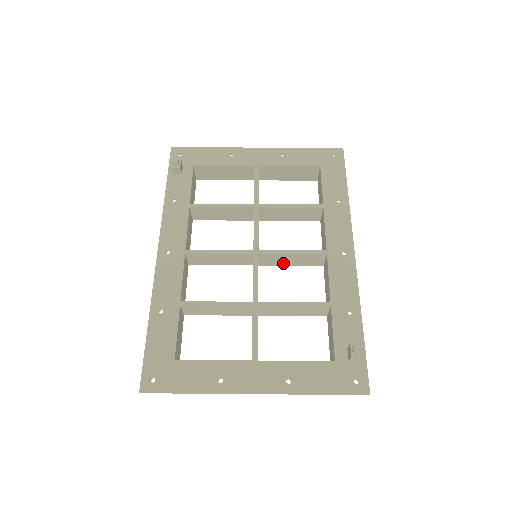
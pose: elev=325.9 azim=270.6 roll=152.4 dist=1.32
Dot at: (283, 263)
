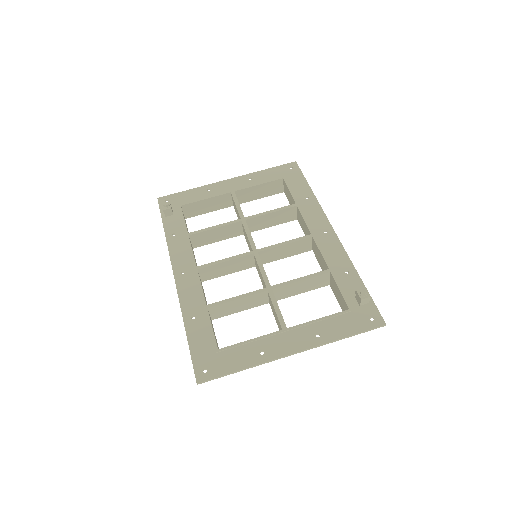
Dot at: (279, 257)
